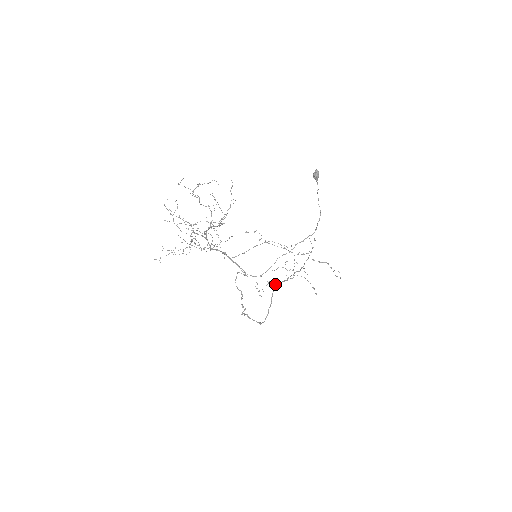
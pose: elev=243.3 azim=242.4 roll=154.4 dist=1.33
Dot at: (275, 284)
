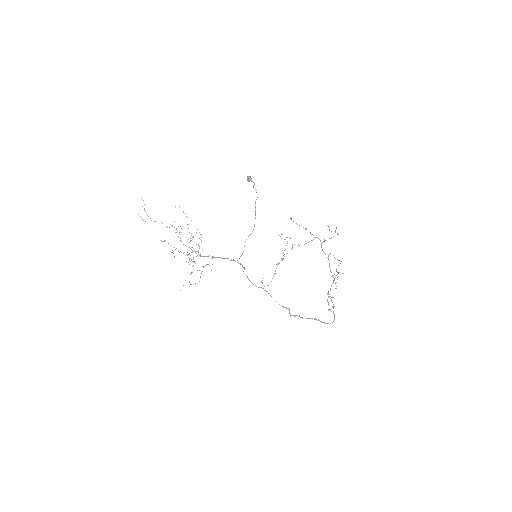
Dot at: occluded
